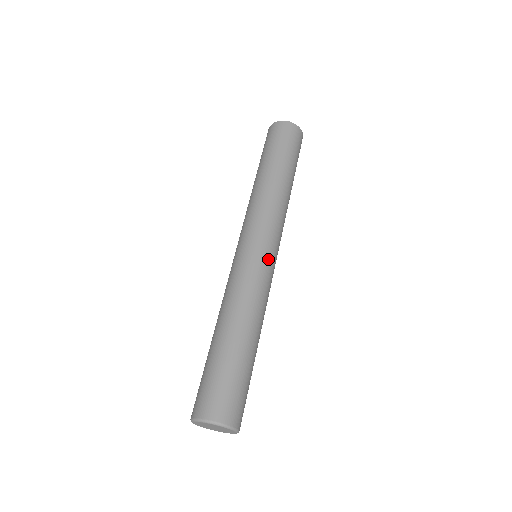
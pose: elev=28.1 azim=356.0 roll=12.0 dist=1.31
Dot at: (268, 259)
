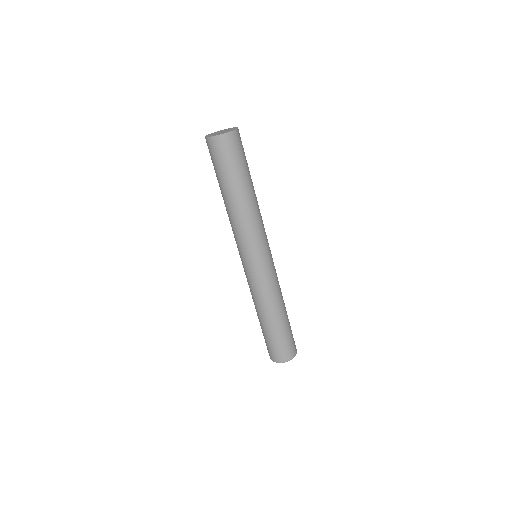
Dot at: (272, 259)
